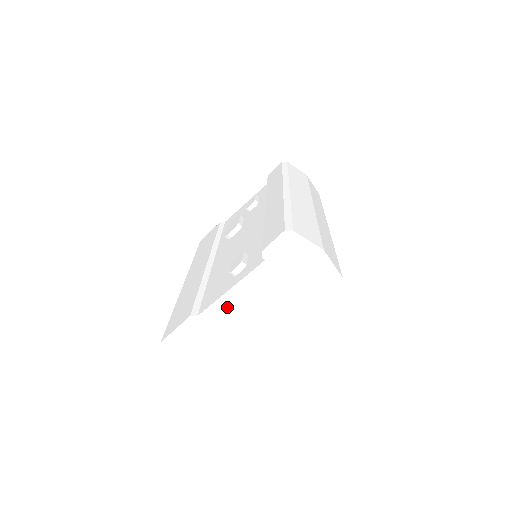
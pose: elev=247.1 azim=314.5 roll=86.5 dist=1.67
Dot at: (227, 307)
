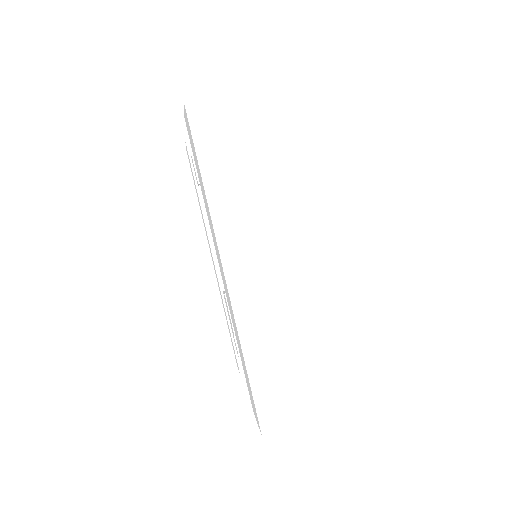
Dot at: occluded
